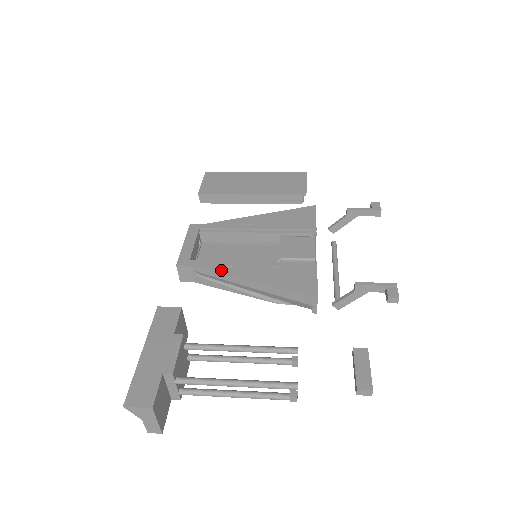
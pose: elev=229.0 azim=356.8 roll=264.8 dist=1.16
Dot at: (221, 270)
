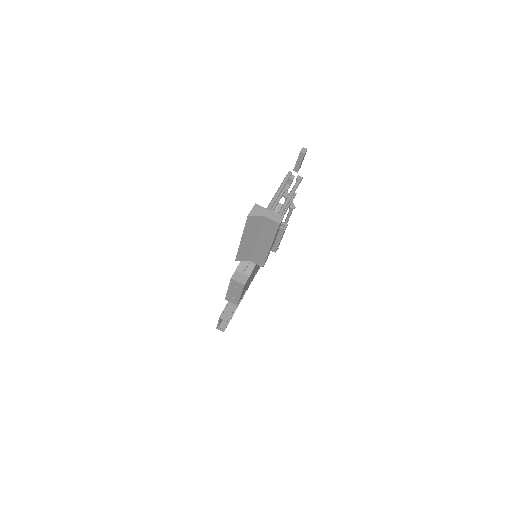
Dot at: occluded
